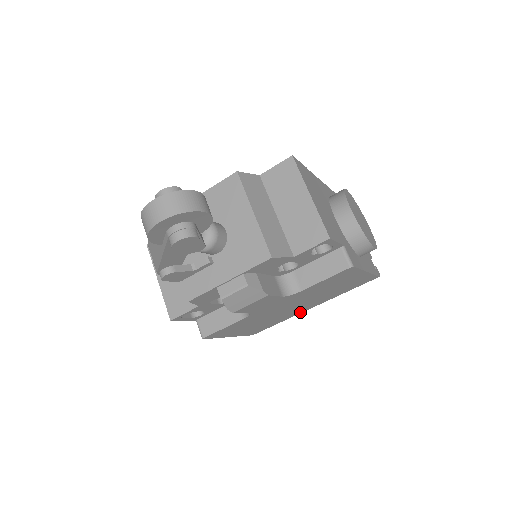
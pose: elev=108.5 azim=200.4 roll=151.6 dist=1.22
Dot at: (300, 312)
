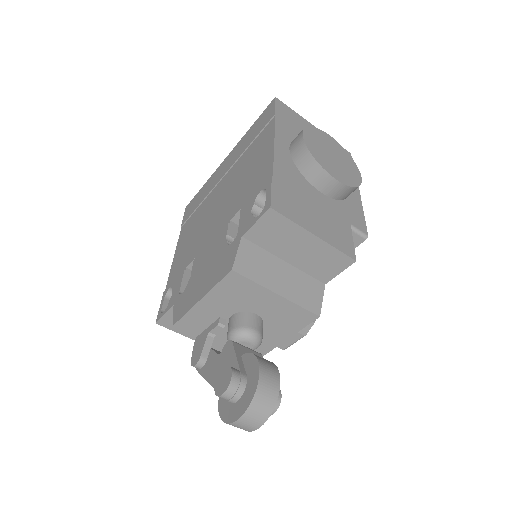
Dot at: occluded
